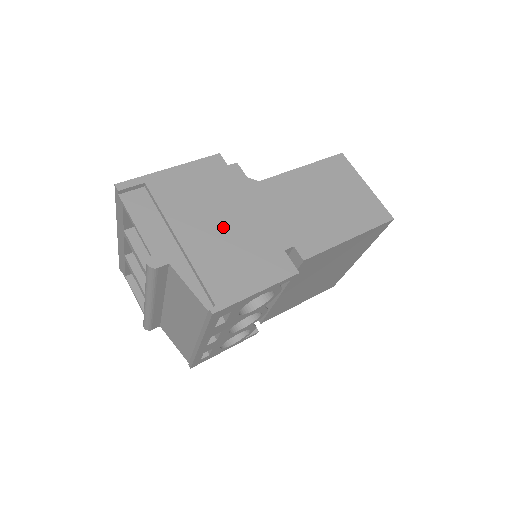
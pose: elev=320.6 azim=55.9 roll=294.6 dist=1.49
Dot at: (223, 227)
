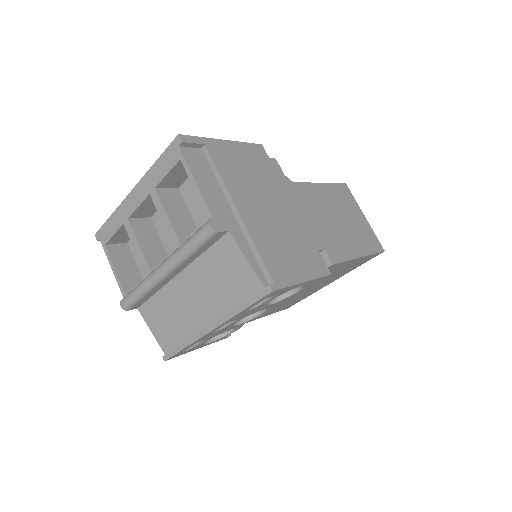
Dot at: (272, 212)
